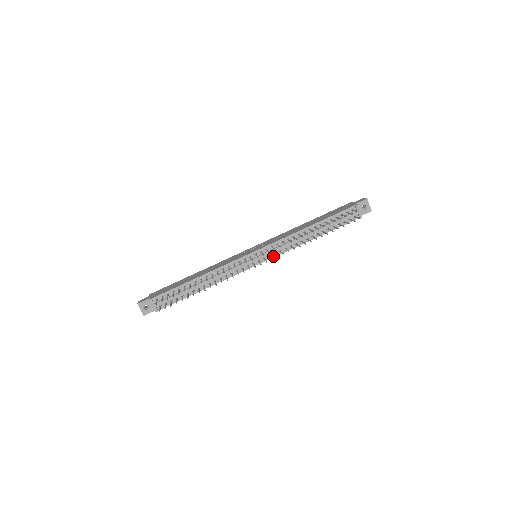
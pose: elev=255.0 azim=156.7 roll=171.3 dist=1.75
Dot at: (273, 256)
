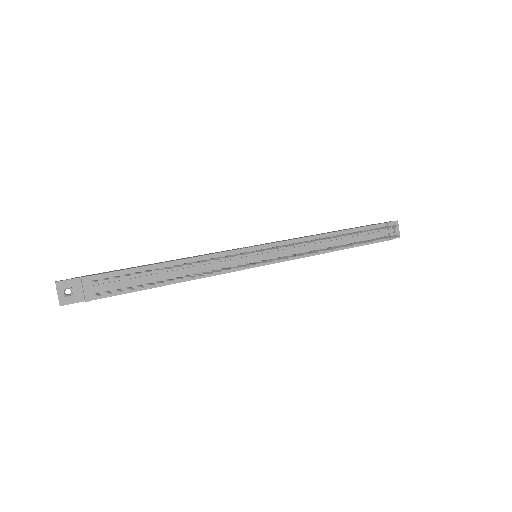
Dot at: (282, 260)
